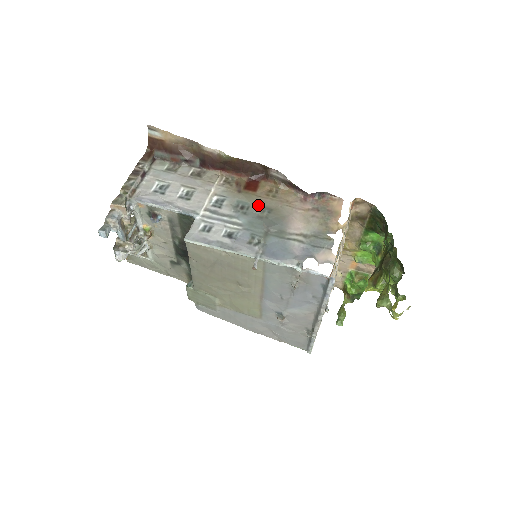
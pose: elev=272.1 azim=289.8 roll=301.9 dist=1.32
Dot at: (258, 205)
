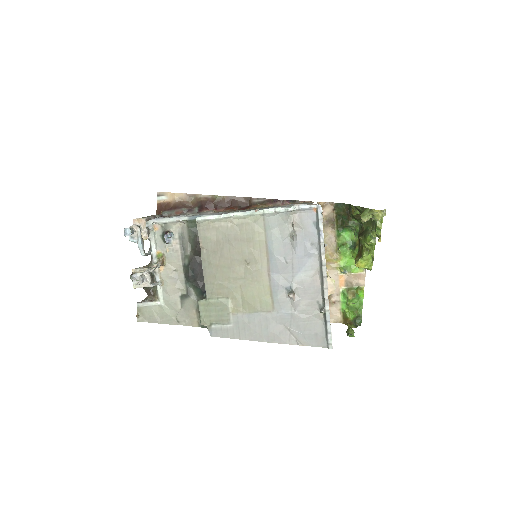
Dot at: occluded
